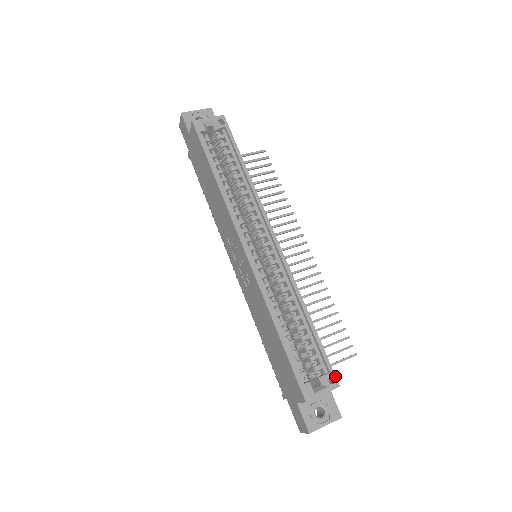
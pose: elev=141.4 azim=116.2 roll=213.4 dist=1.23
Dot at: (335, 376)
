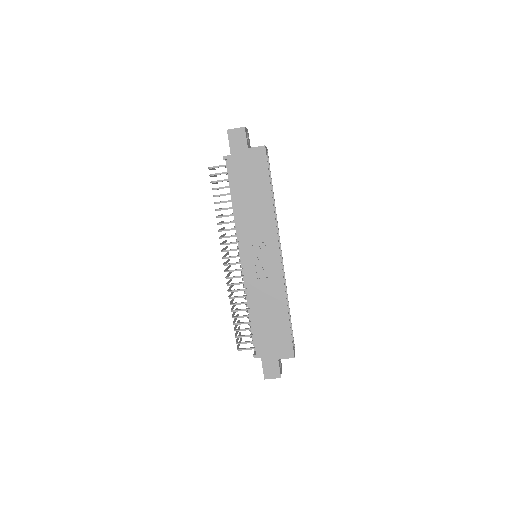
Dot at: occluded
